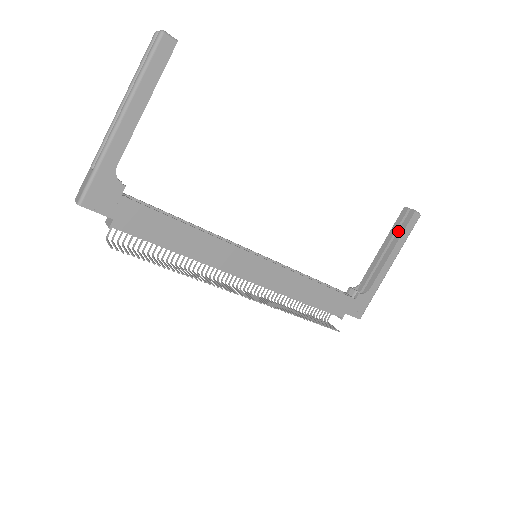
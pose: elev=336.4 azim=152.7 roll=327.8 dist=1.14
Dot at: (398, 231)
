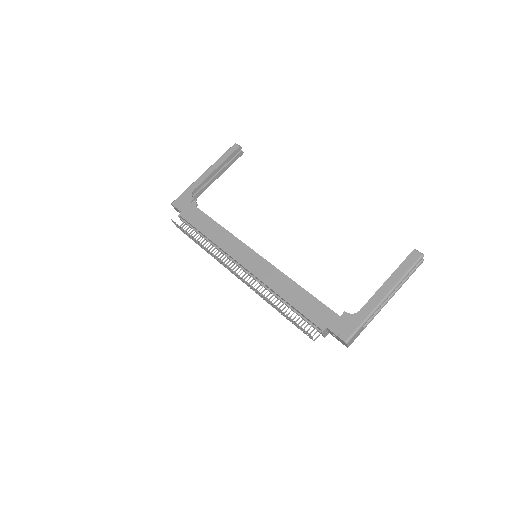
Dot at: occluded
